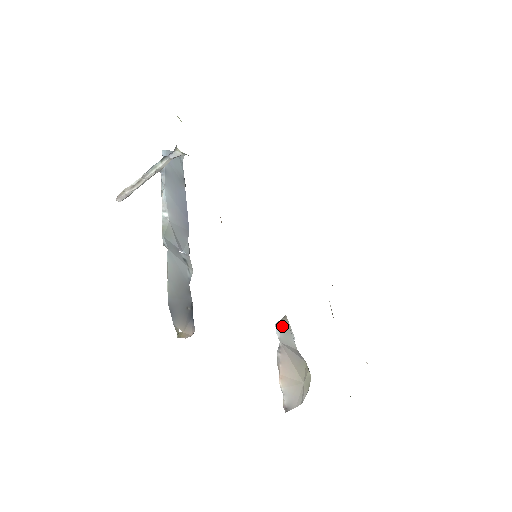
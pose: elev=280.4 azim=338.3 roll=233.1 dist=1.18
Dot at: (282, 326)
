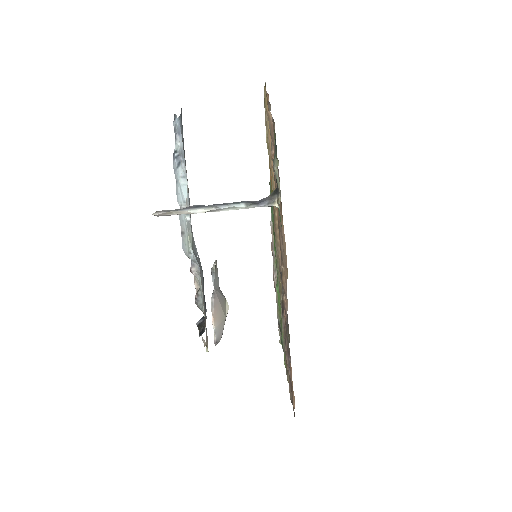
Dot at: (215, 273)
